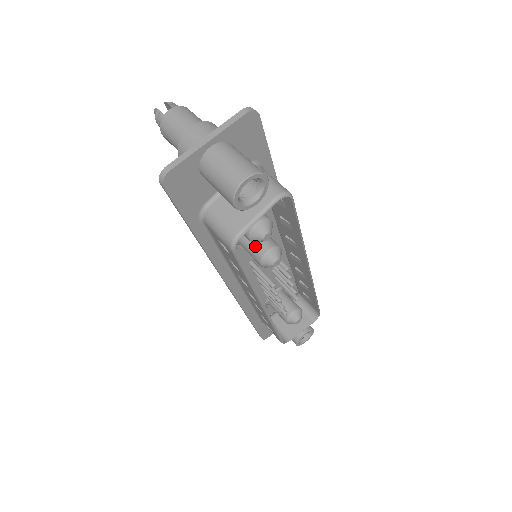
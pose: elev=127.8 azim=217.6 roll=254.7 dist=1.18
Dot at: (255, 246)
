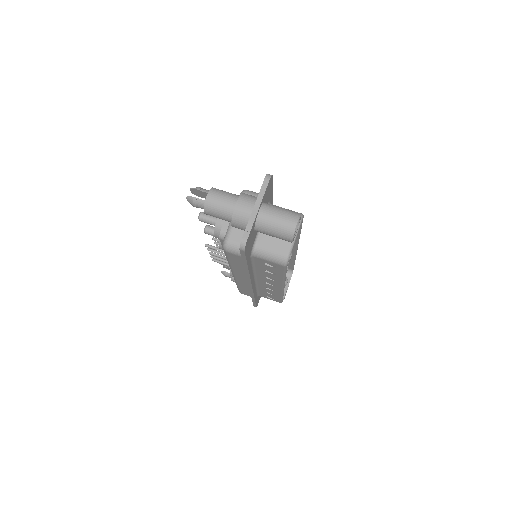
Dot at: occluded
